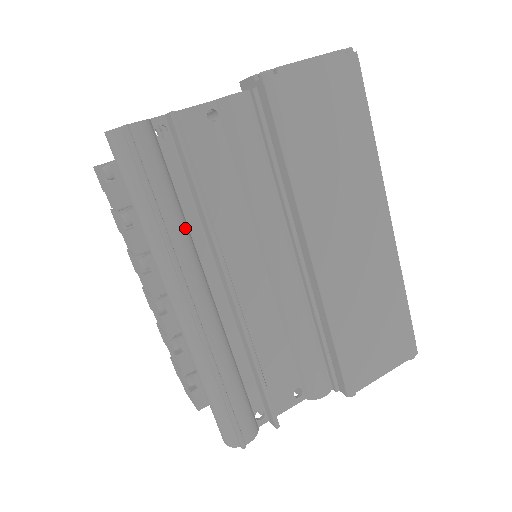
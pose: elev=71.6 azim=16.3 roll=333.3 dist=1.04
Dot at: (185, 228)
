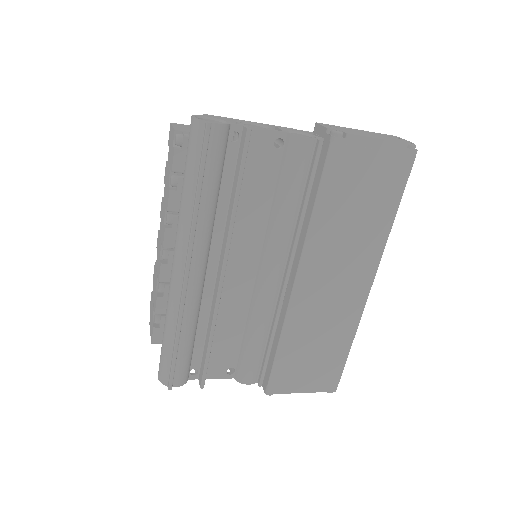
Dot at: (213, 215)
